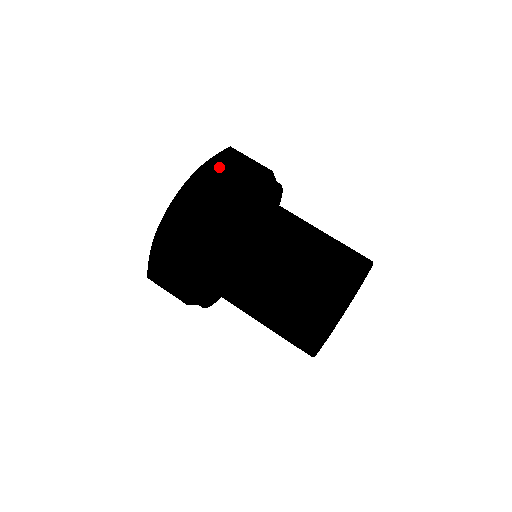
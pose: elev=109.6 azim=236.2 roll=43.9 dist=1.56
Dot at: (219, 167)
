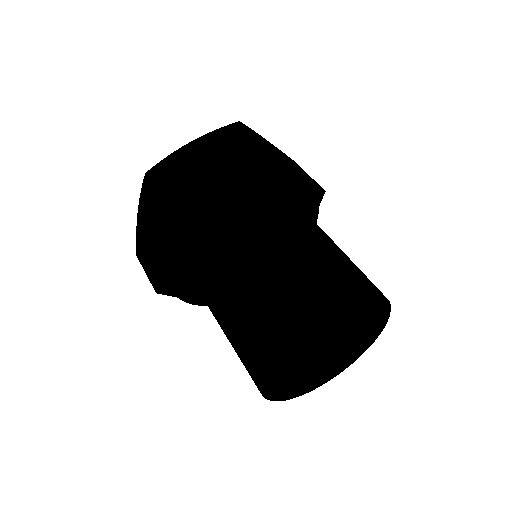
Dot at: (283, 154)
